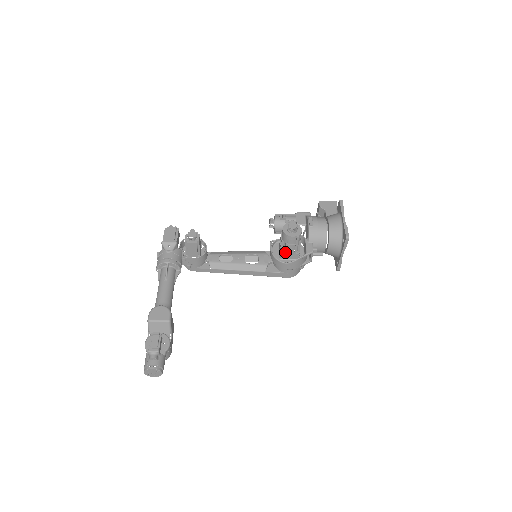
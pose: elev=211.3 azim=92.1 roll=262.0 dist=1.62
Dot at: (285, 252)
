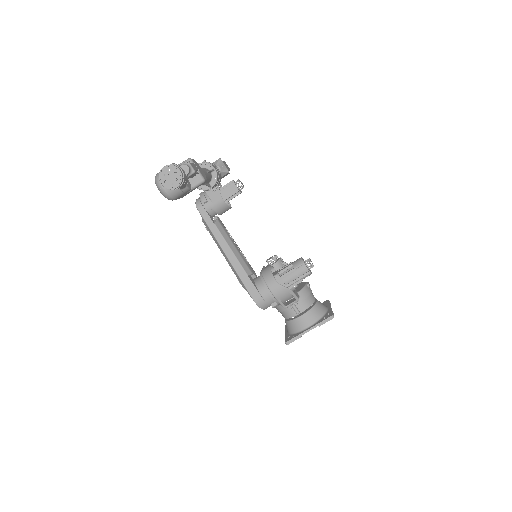
Dot at: (283, 275)
